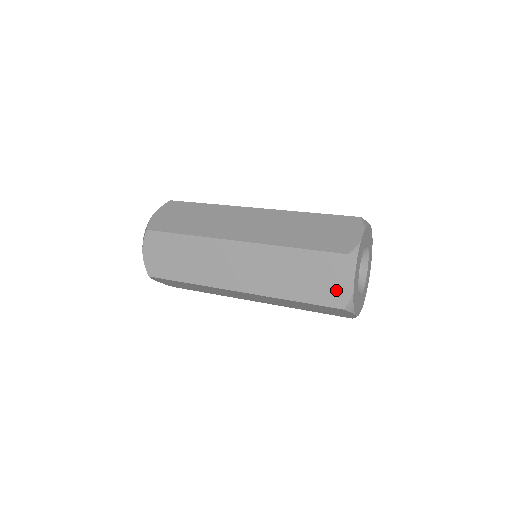
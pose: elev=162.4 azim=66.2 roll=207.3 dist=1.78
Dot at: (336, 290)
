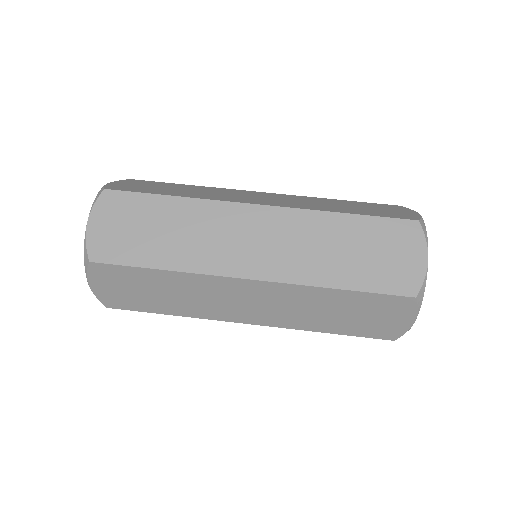
Dot at: occluded
